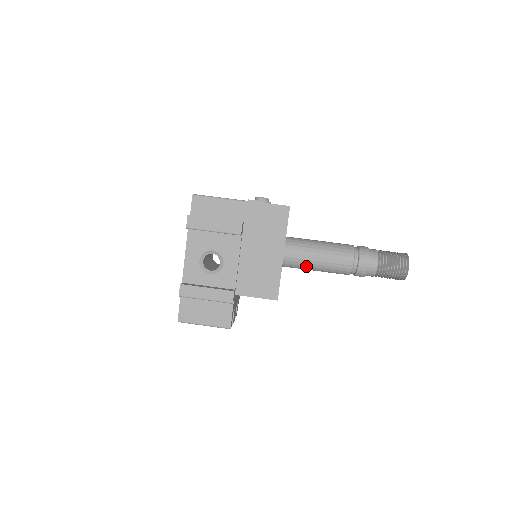
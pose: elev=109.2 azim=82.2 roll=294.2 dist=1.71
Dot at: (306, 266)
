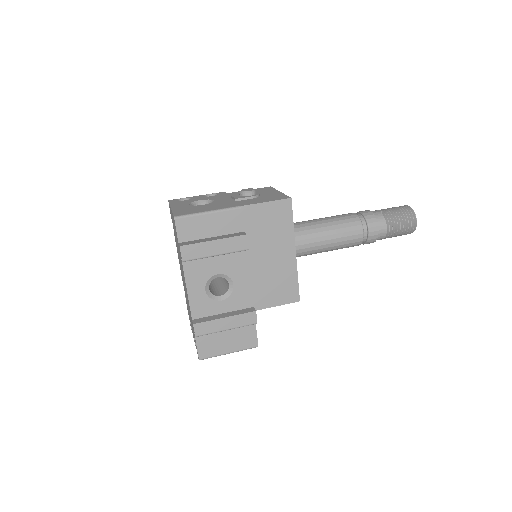
Dot at: (315, 252)
